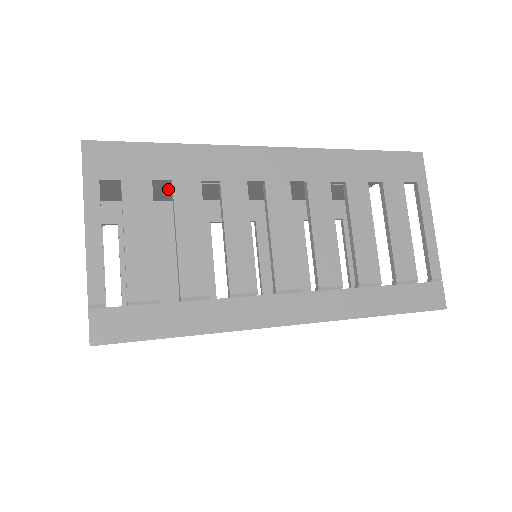
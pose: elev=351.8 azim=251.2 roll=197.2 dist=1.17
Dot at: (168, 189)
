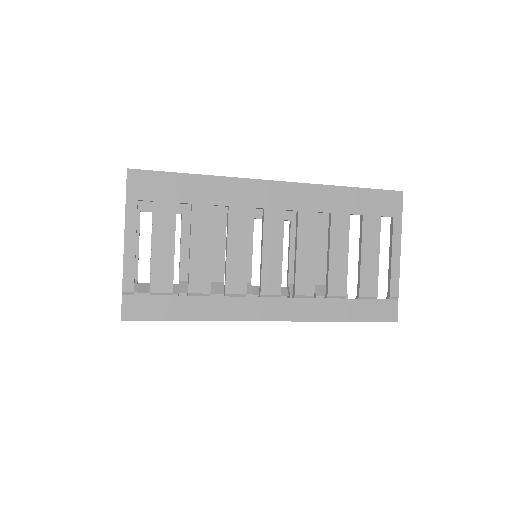
Dot at: occluded
